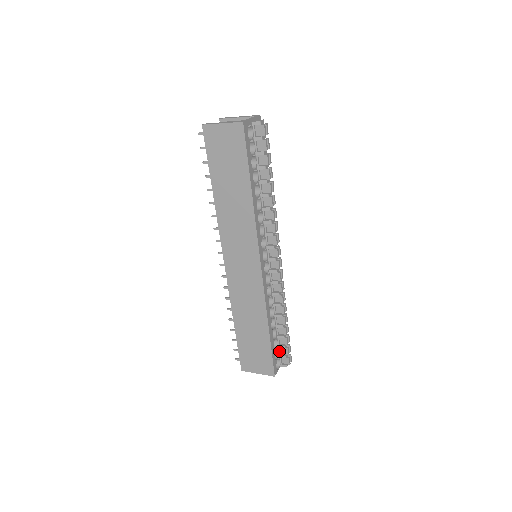
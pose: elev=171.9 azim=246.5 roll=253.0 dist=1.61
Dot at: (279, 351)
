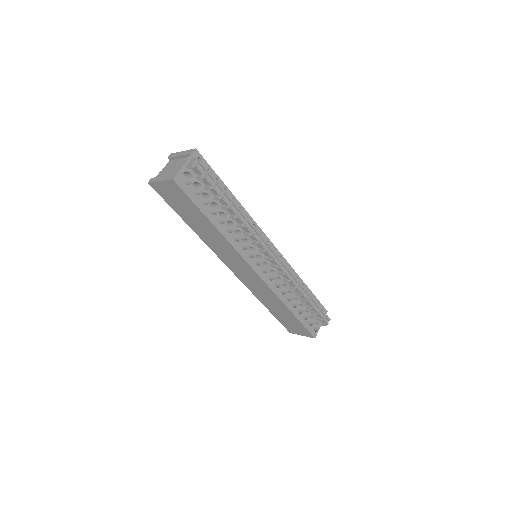
Dot at: (314, 316)
